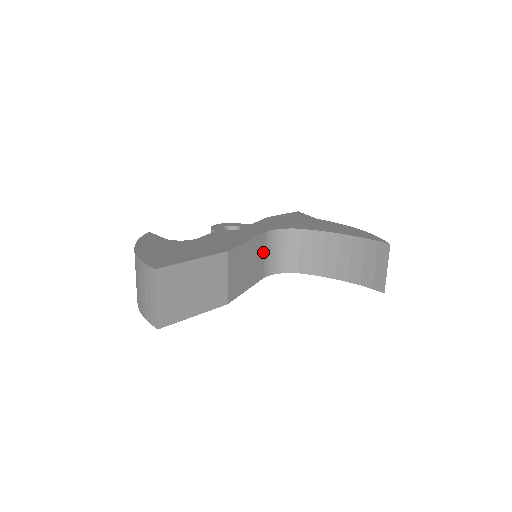
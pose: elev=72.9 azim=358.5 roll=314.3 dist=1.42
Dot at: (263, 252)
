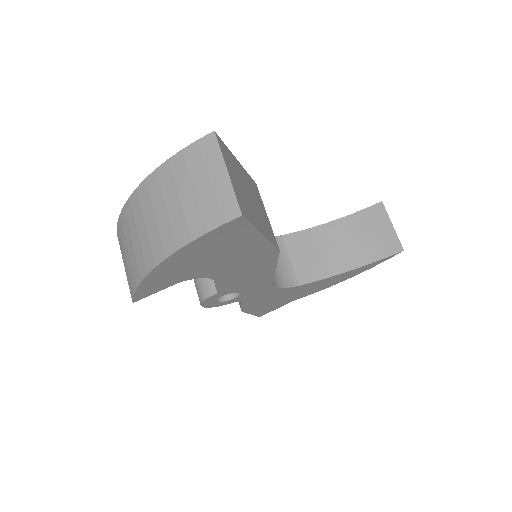
Dot at: occluded
